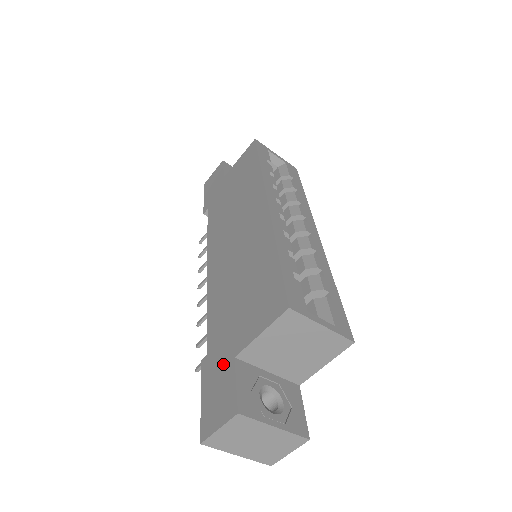
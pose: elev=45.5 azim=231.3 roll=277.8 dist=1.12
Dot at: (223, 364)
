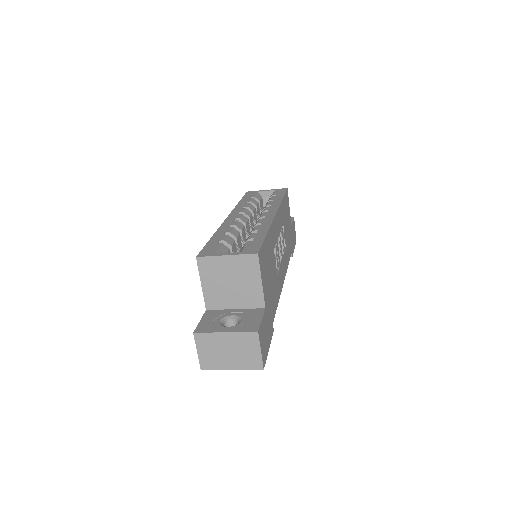
Dot at: occluded
